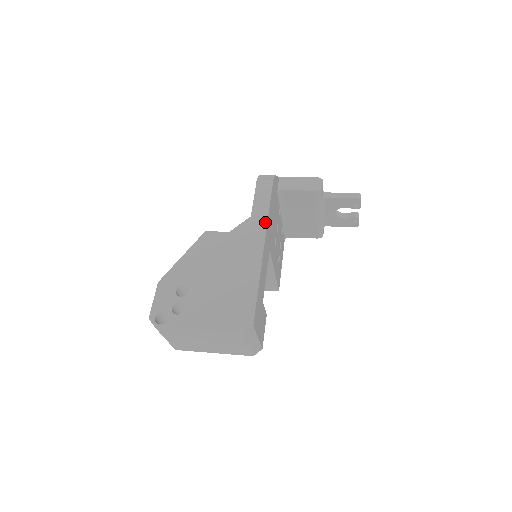
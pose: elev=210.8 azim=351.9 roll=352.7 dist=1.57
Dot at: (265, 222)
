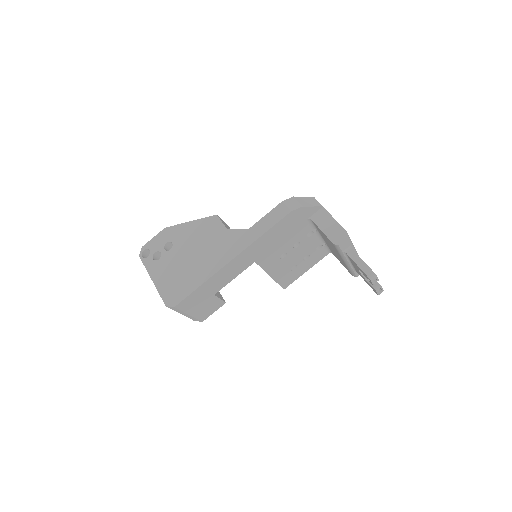
Dot at: (251, 242)
